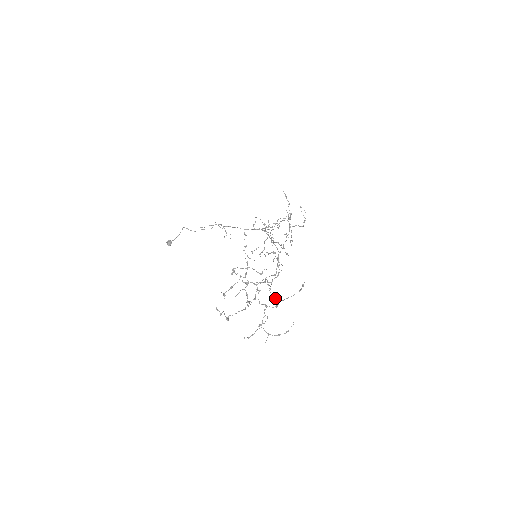
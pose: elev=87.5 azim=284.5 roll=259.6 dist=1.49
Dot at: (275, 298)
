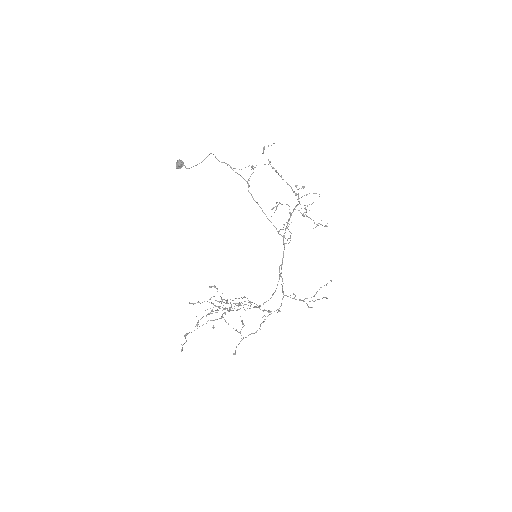
Dot at: occluded
